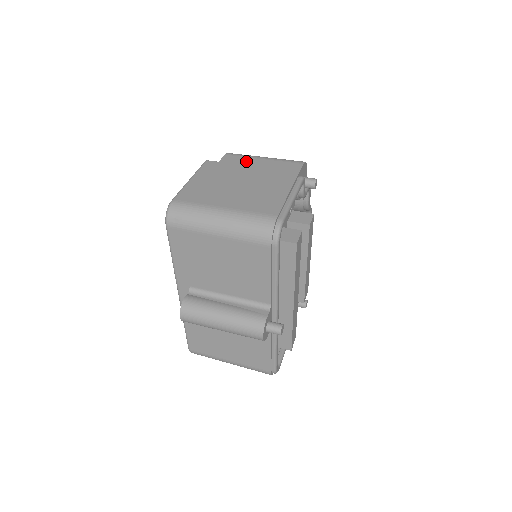
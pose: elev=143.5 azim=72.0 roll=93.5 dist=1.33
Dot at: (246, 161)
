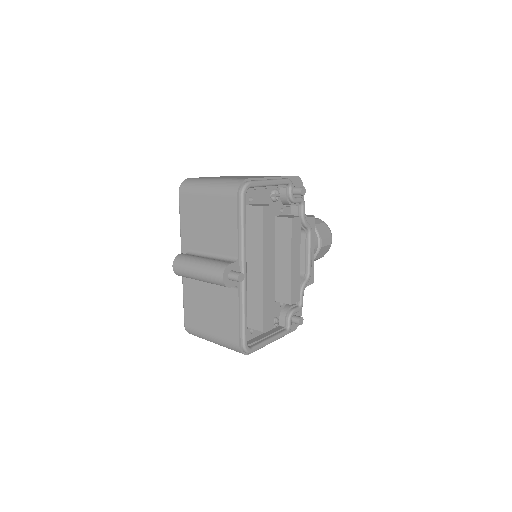
Dot at: occluded
